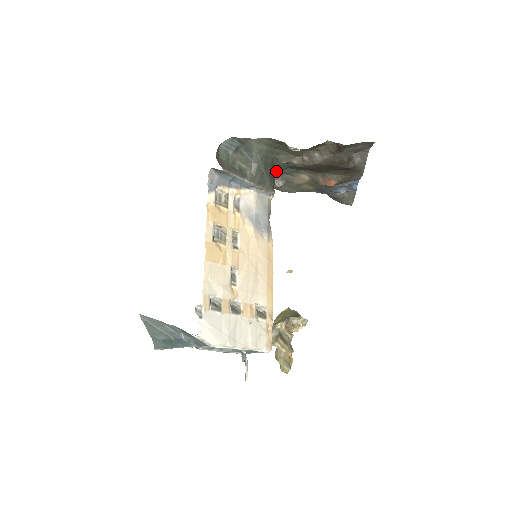
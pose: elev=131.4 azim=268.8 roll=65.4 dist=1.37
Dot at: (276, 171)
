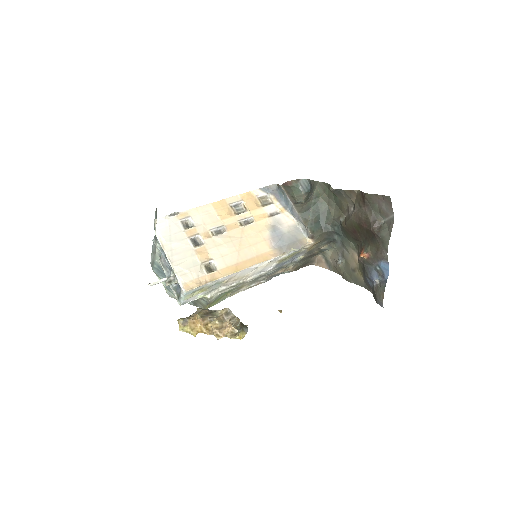
Dot at: (329, 227)
